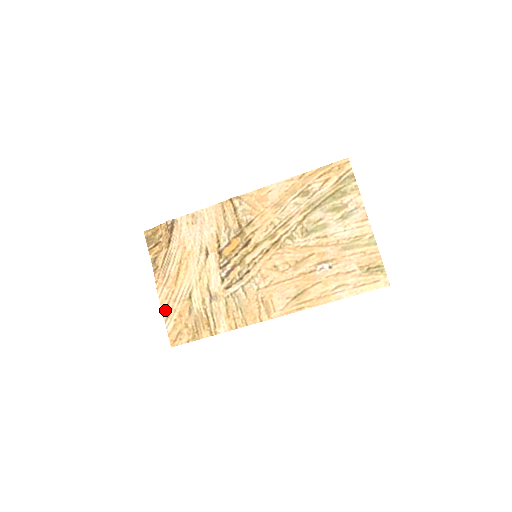
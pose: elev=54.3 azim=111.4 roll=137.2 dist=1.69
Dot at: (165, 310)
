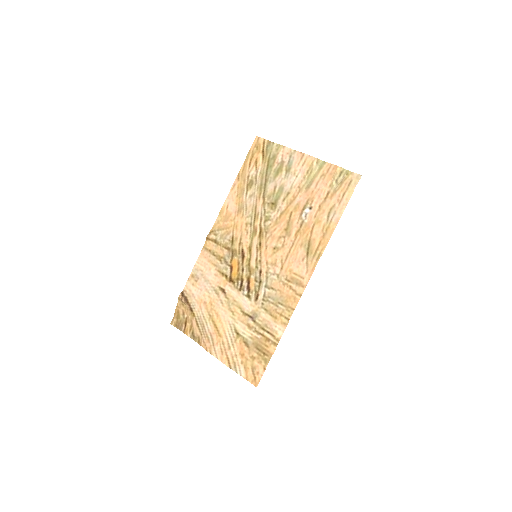
Dot at: (228, 363)
